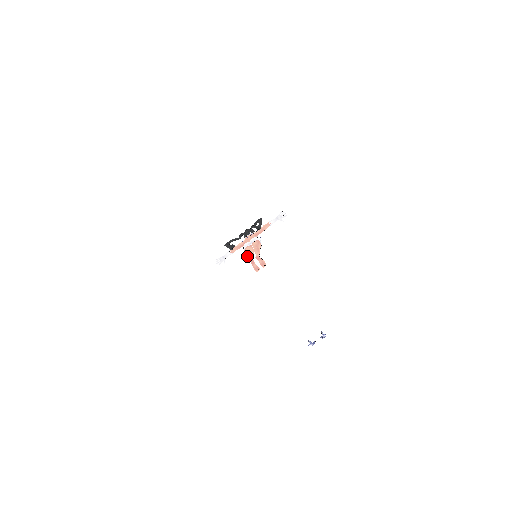
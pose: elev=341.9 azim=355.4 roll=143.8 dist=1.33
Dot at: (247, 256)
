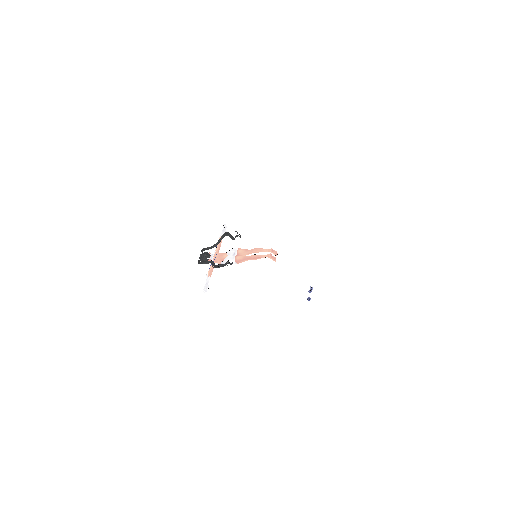
Dot at: (257, 257)
